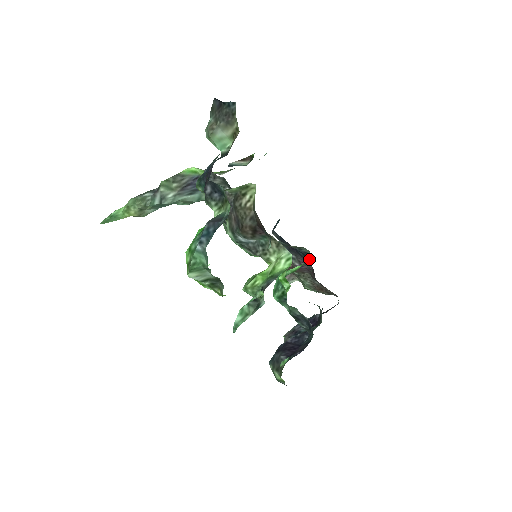
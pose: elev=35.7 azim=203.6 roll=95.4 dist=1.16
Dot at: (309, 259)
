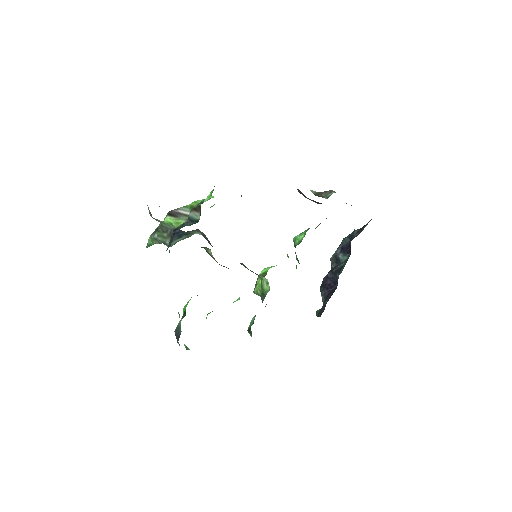
Dot at: occluded
